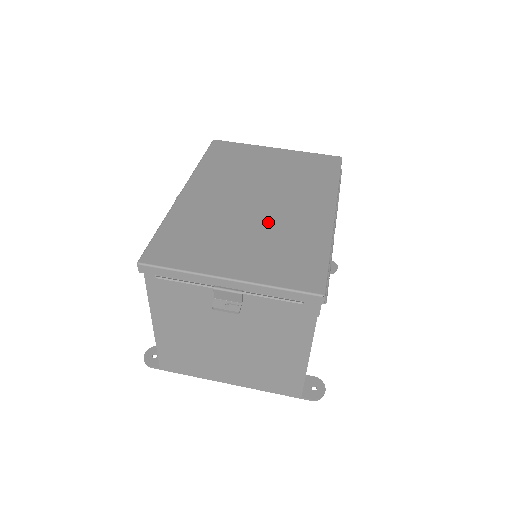
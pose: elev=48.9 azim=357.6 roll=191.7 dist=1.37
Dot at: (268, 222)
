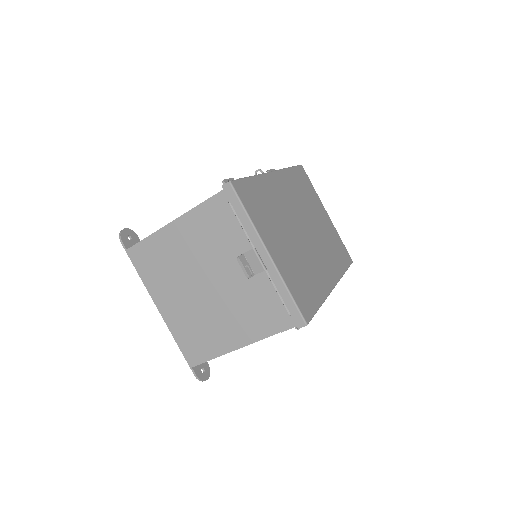
Dot at: (303, 249)
